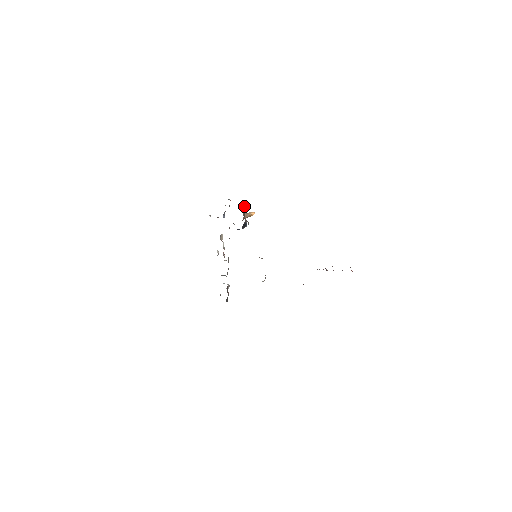
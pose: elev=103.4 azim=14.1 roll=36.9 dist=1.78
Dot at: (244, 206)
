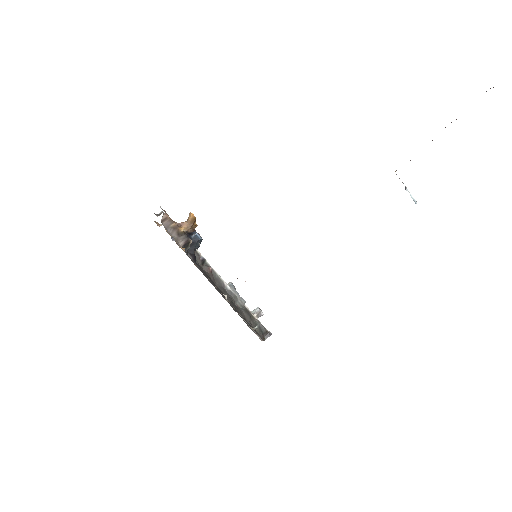
Dot at: (169, 220)
